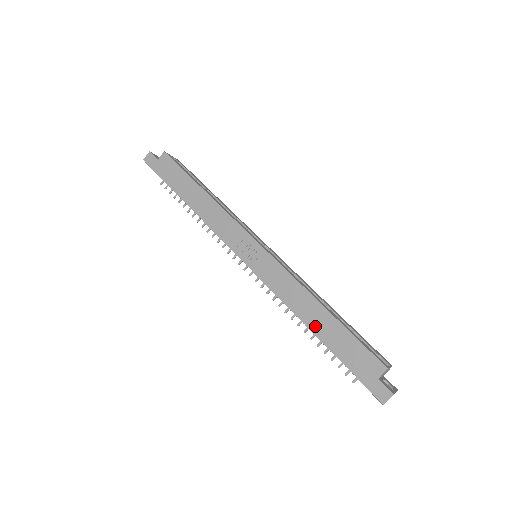
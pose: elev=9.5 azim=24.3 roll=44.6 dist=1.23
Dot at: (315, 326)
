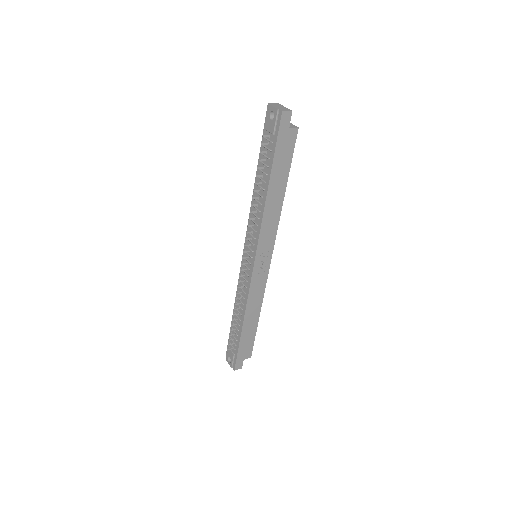
Dot at: (247, 323)
